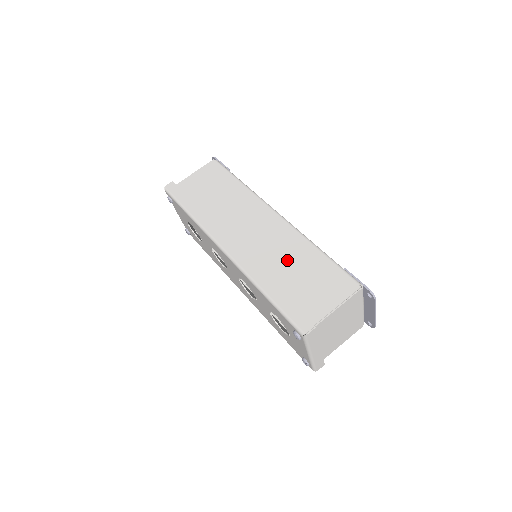
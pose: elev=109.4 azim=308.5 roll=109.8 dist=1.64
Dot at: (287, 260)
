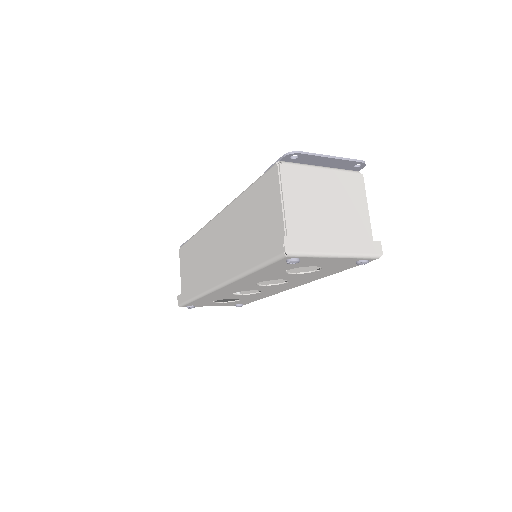
Dot at: (241, 230)
